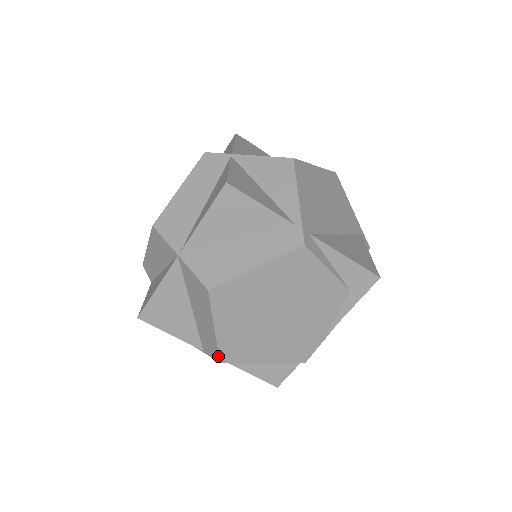
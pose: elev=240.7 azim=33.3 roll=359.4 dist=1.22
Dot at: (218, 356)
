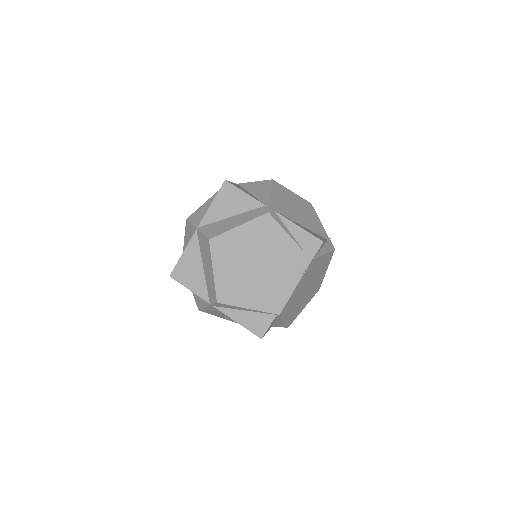
Dot at: (216, 297)
